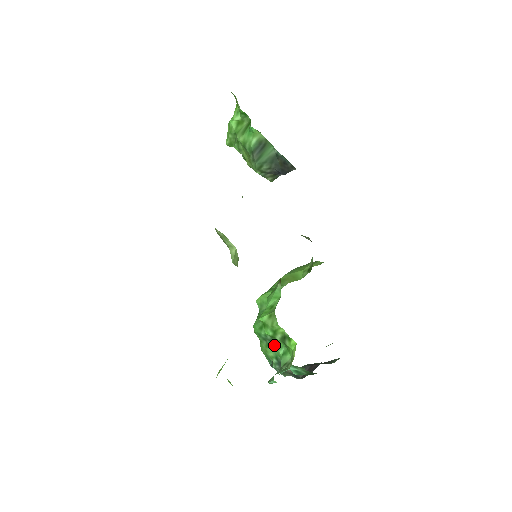
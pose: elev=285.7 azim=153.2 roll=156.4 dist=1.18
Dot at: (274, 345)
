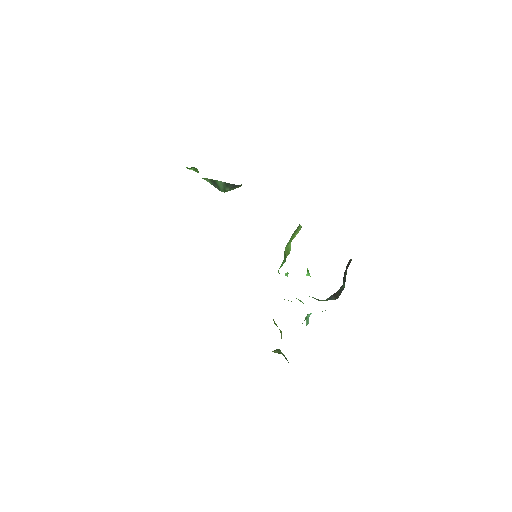
Dot at: (299, 300)
